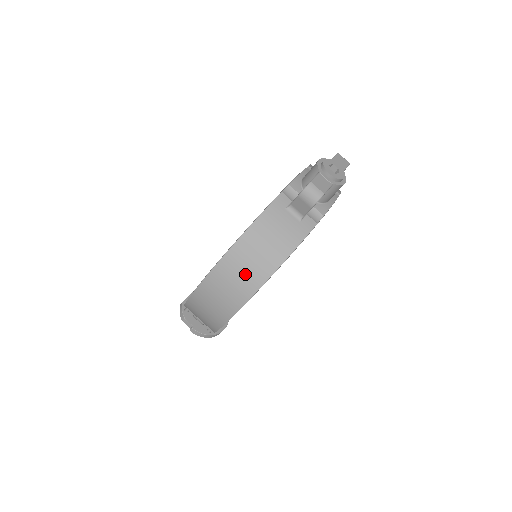
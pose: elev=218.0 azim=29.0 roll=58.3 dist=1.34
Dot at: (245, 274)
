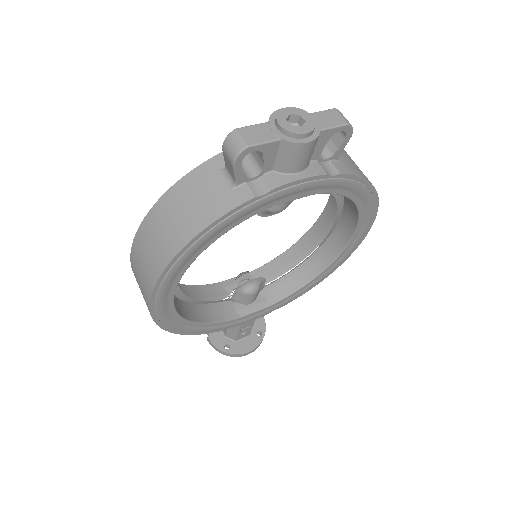
Dot at: (155, 248)
